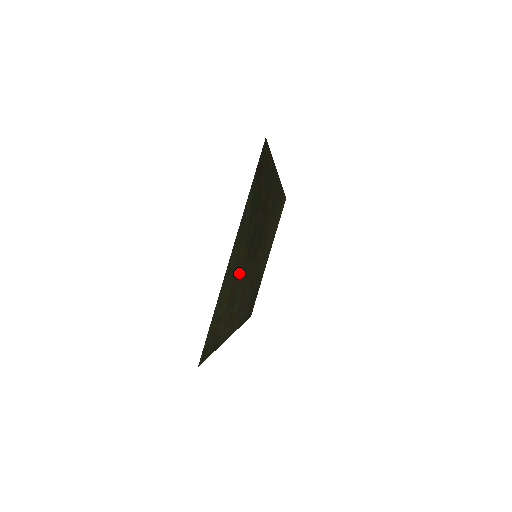
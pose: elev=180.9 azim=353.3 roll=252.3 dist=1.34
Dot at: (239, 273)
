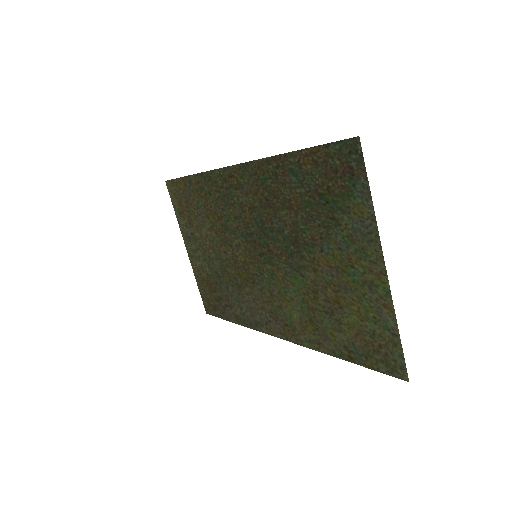
Dot at: (319, 282)
